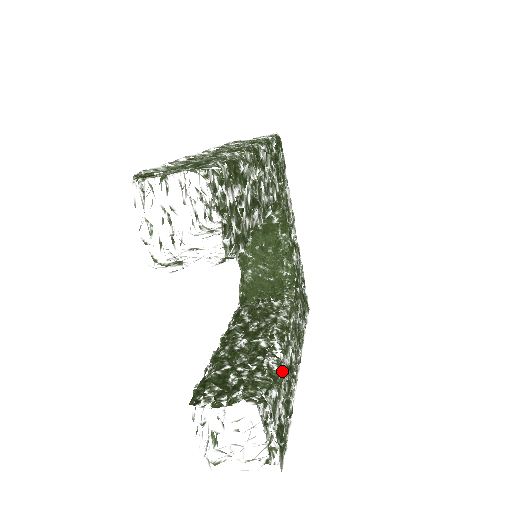
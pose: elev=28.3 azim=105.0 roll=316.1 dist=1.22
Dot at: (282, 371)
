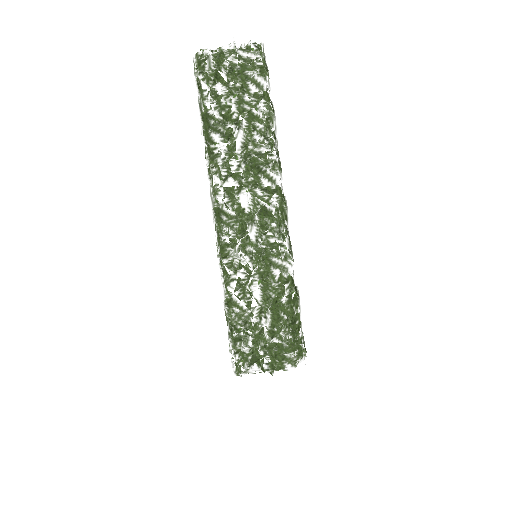
Dot at: occluded
